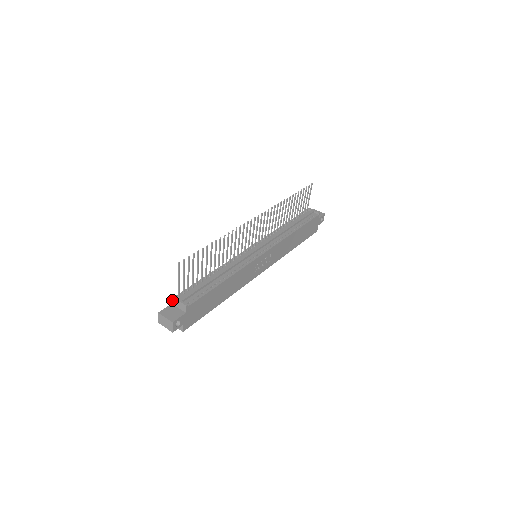
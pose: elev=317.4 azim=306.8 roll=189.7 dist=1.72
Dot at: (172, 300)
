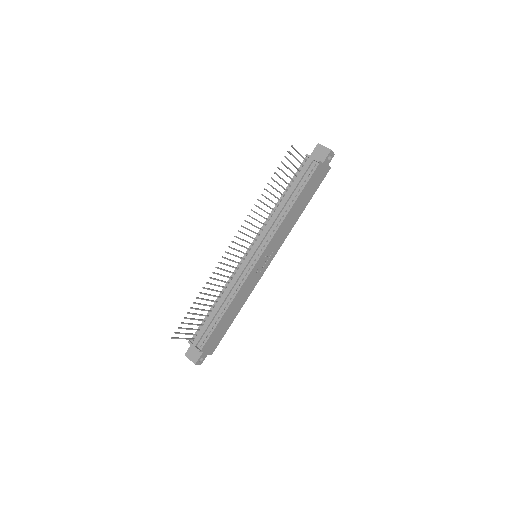
Dot at: (190, 343)
